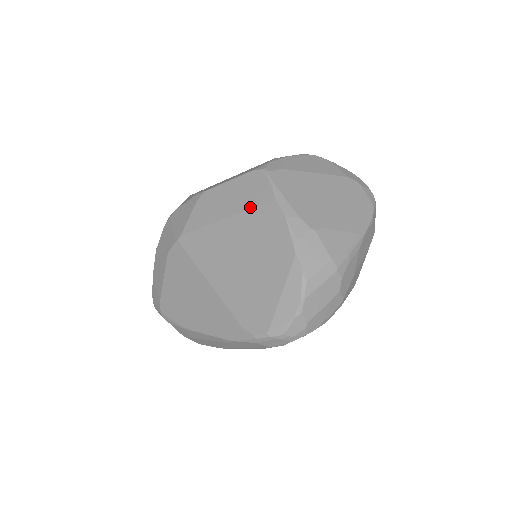
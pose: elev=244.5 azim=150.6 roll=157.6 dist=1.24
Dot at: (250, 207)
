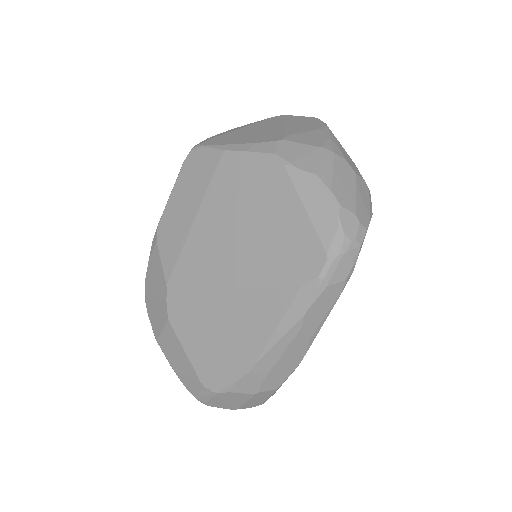
Dot at: (207, 184)
